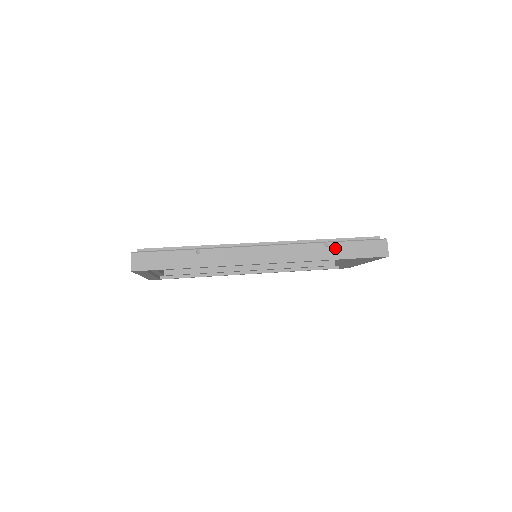
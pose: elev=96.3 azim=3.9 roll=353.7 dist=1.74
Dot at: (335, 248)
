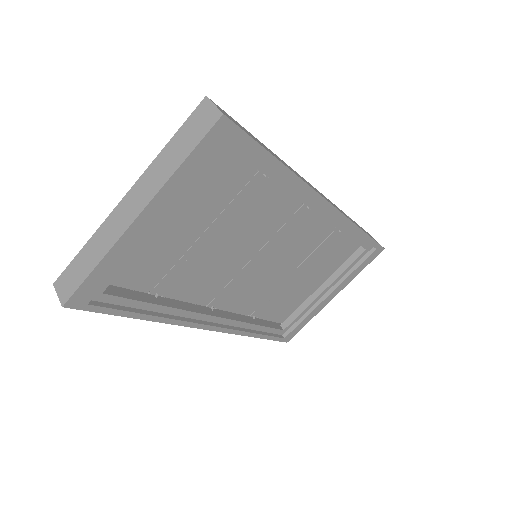
Dot at: (356, 223)
